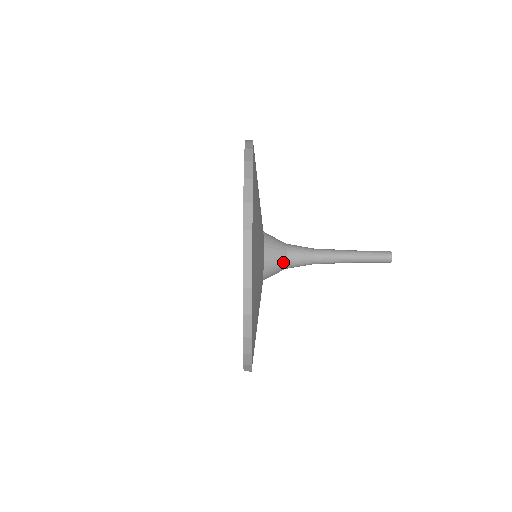
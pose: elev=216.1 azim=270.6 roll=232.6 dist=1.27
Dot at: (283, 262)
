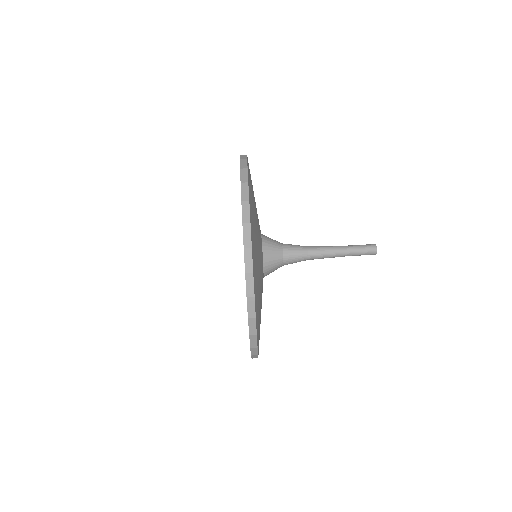
Dot at: (279, 245)
